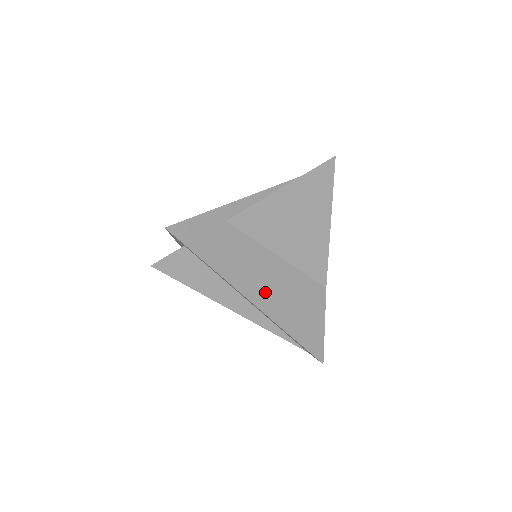
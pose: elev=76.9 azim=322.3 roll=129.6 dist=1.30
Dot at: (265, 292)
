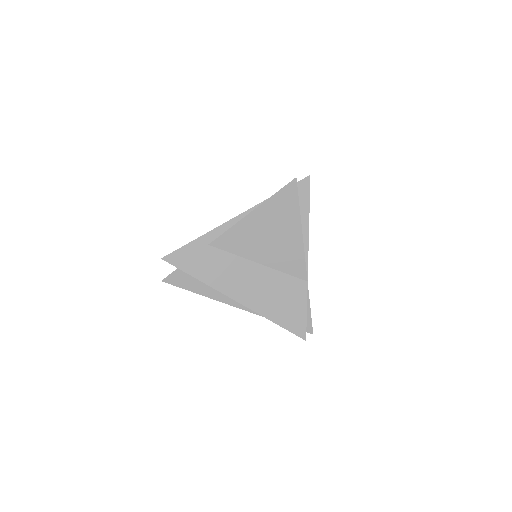
Dot at: (247, 292)
